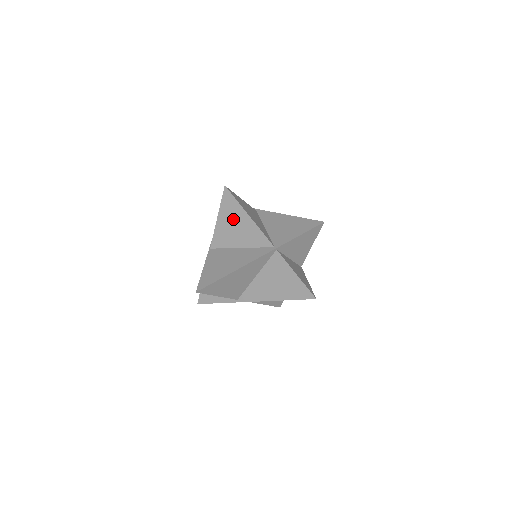
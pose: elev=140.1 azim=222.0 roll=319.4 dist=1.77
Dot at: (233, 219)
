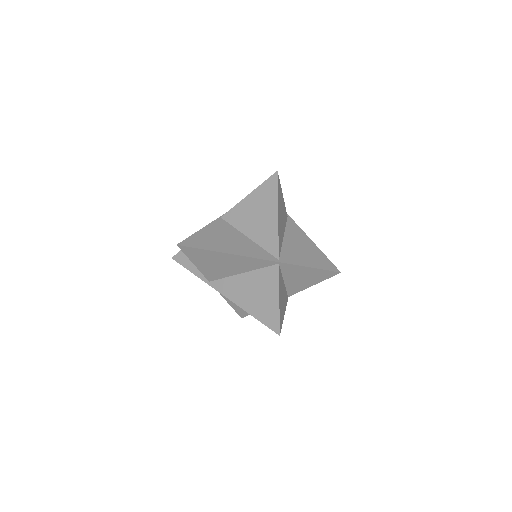
Dot at: (261, 206)
